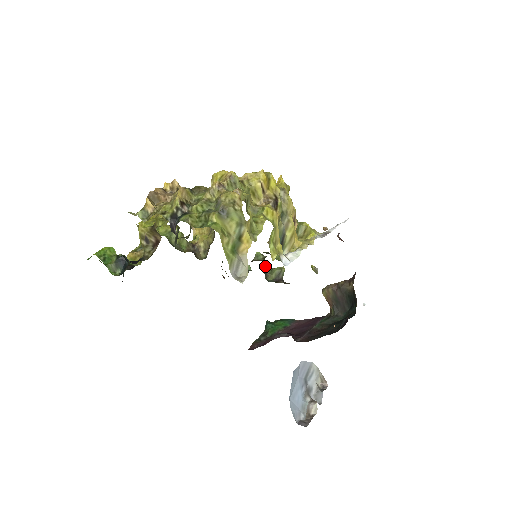
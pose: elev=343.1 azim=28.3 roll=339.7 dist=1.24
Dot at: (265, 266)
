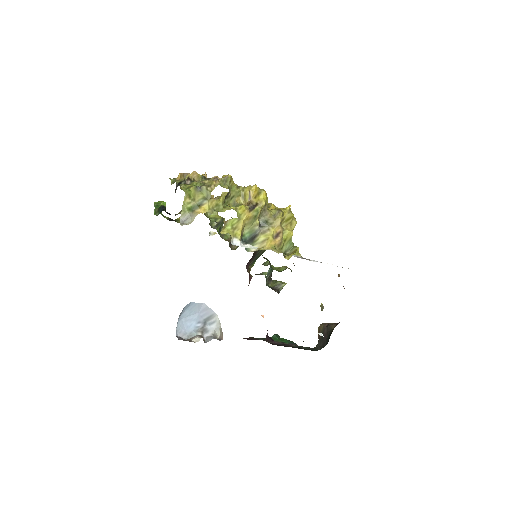
Dot at: (211, 232)
